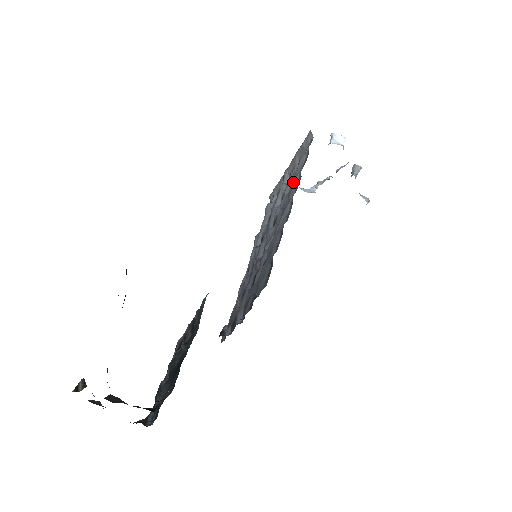
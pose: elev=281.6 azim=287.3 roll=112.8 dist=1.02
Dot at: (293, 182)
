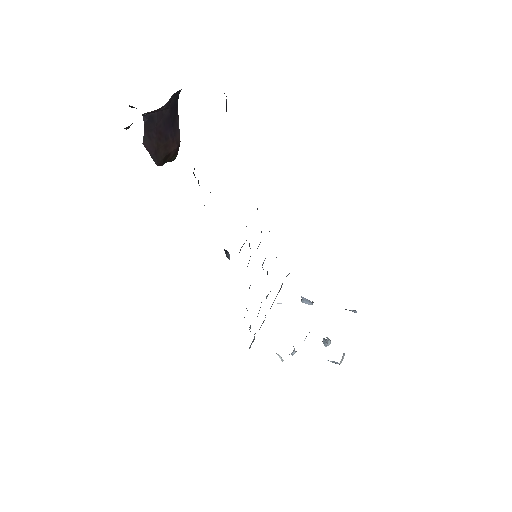
Dot at: occluded
